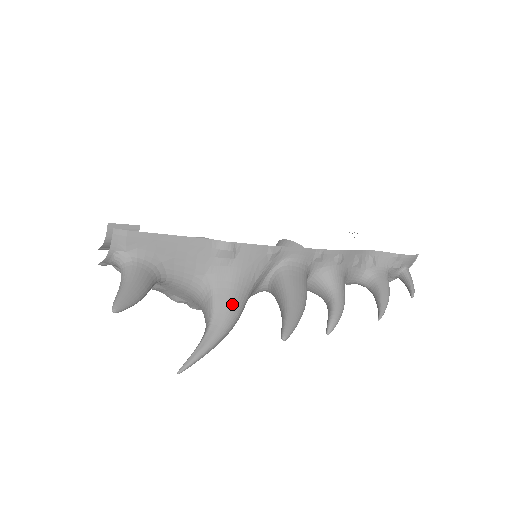
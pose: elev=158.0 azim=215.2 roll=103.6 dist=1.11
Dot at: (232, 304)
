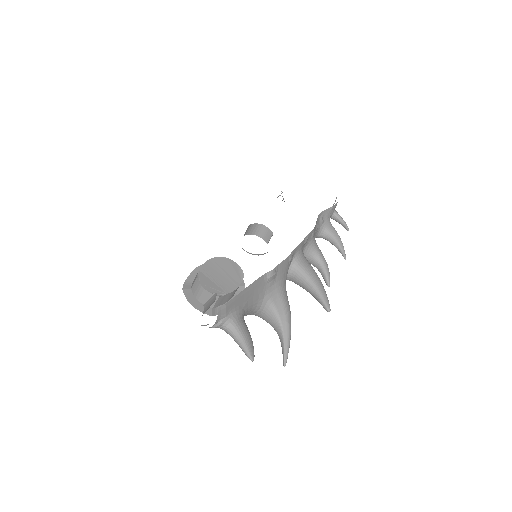
Dot at: (286, 306)
